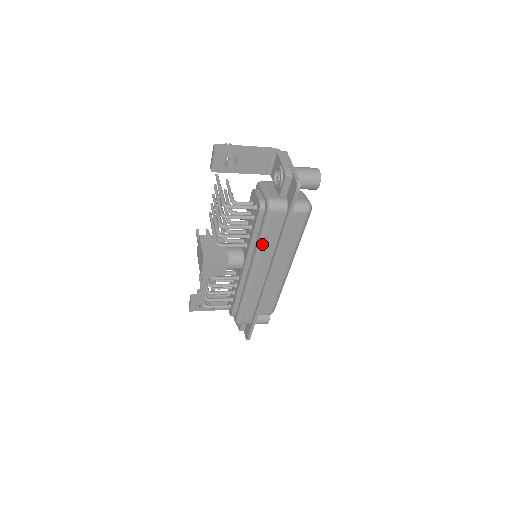
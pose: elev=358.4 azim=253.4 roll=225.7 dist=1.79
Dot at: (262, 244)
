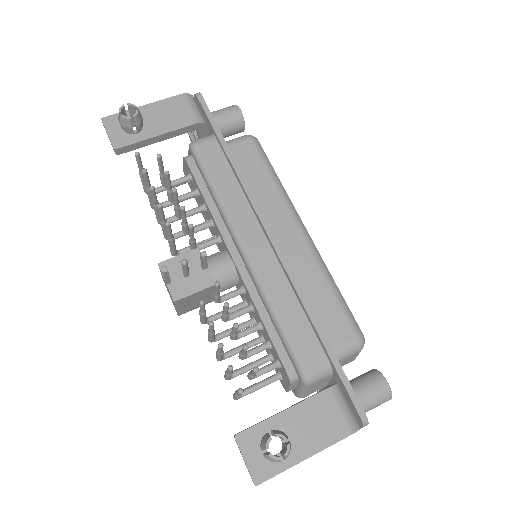
Dot at: occluded
